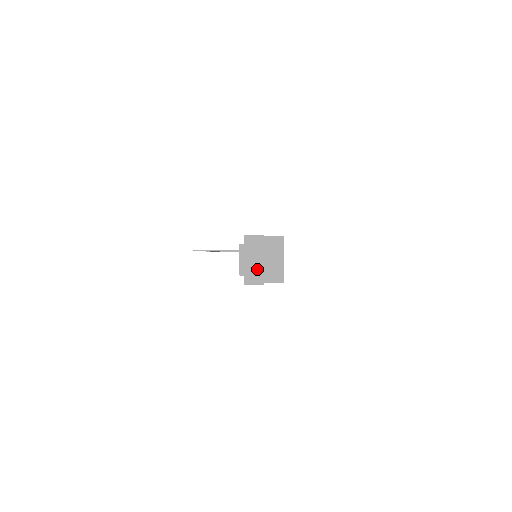
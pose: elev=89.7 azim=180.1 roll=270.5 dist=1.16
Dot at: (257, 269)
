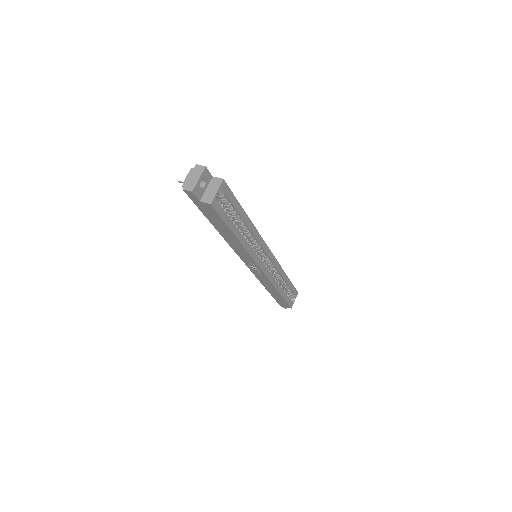
Dot at: (193, 183)
